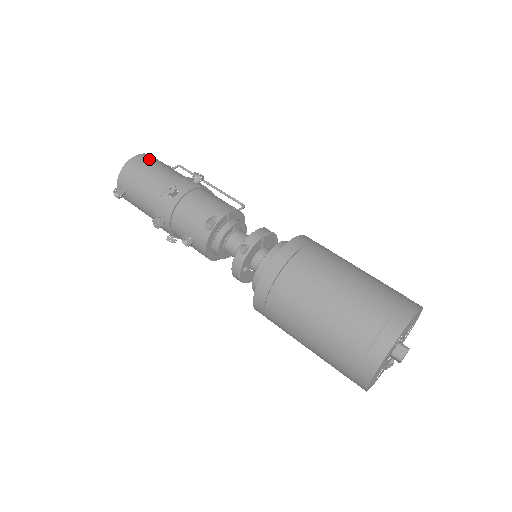
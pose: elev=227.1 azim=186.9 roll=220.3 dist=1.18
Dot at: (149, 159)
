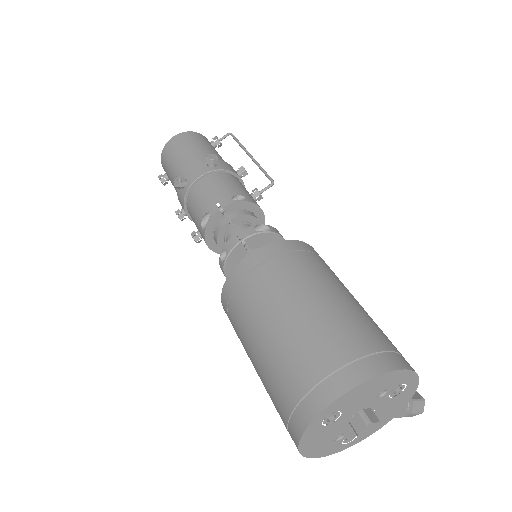
Dot at: (181, 140)
